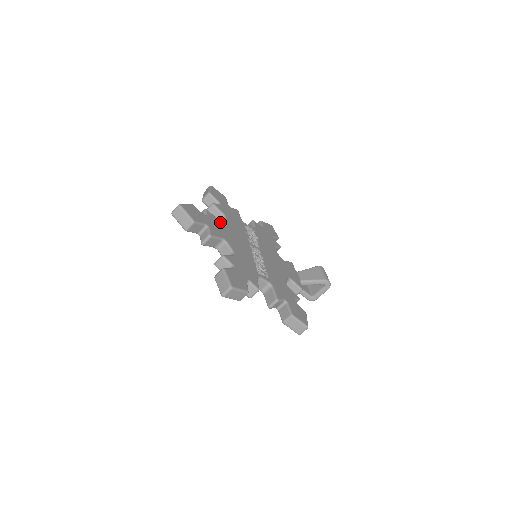
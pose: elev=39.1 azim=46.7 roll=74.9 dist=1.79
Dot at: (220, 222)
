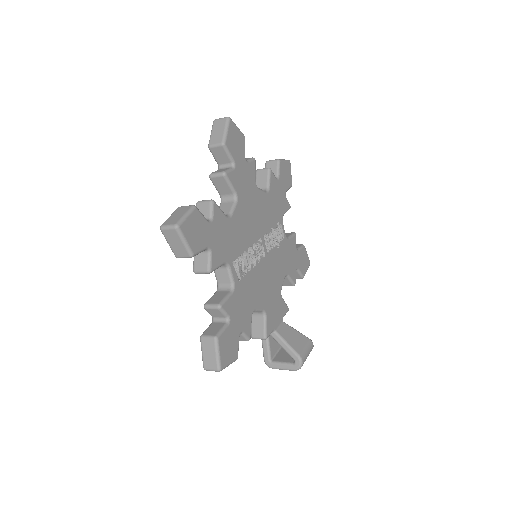
Dot at: (255, 184)
